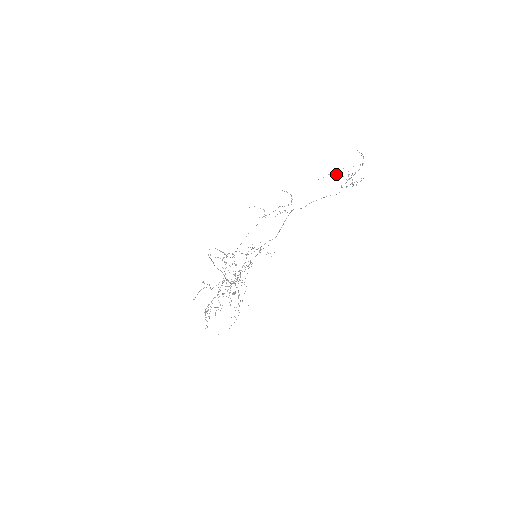
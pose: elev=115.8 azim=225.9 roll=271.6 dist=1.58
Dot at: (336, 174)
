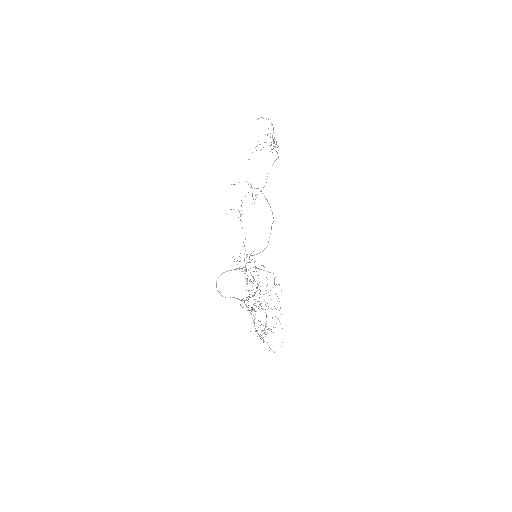
Dot at: (259, 144)
